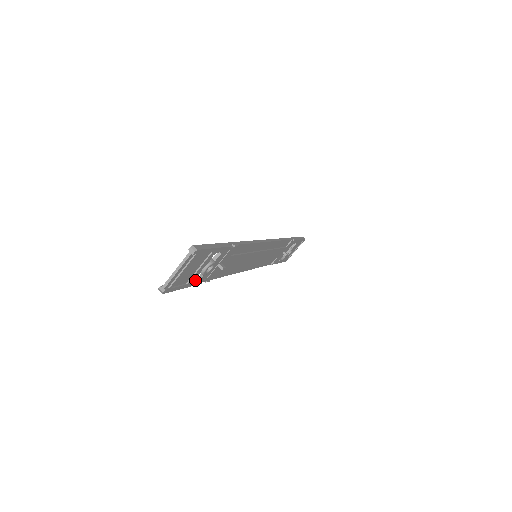
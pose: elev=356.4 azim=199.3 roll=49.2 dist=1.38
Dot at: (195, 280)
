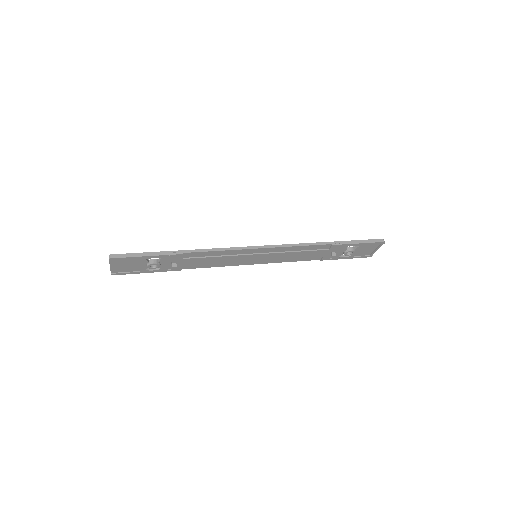
Dot at: (153, 269)
